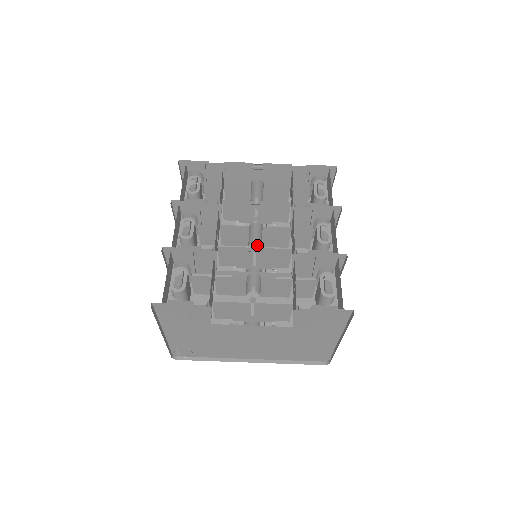
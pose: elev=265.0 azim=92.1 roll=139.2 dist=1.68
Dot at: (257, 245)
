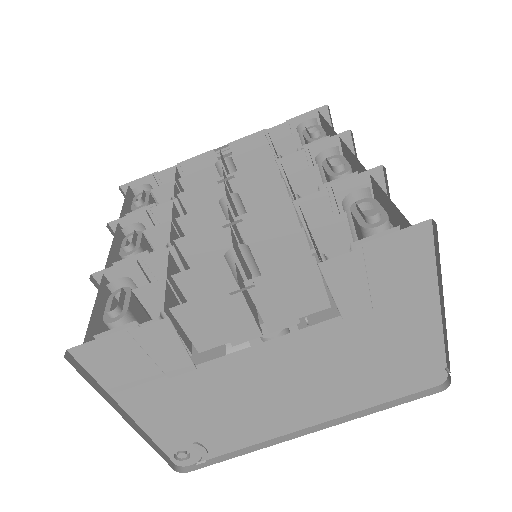
Dot at: occluded
